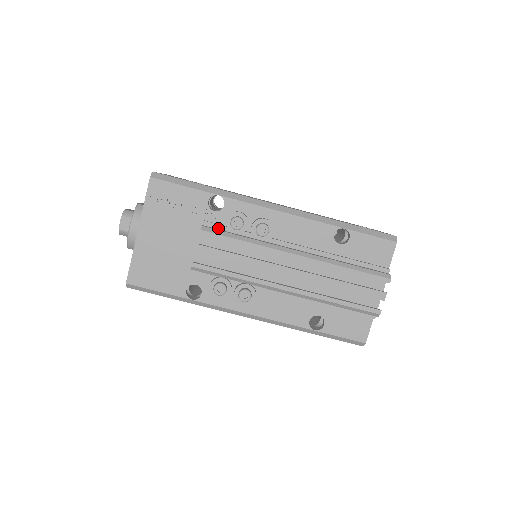
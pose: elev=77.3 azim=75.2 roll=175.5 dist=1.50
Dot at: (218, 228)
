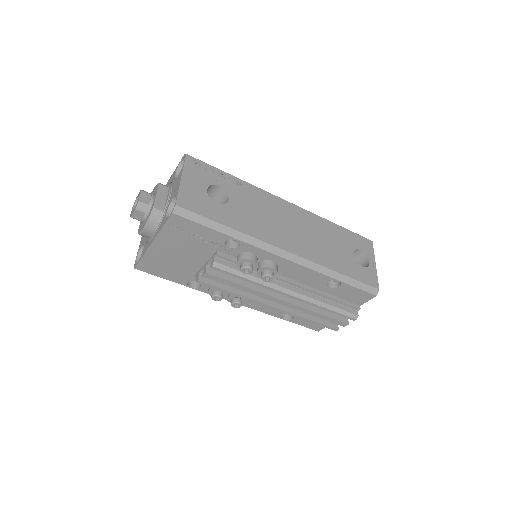
Dot at: (228, 261)
